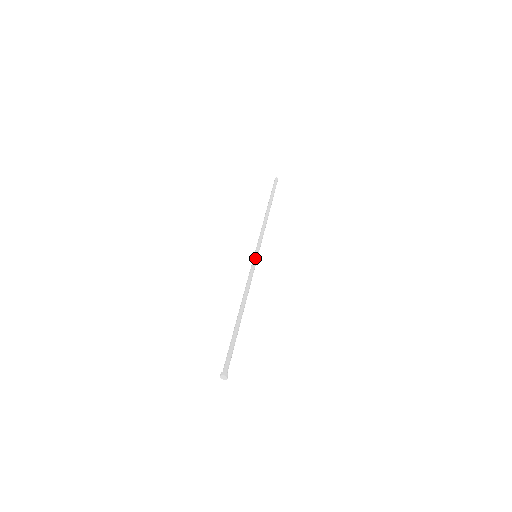
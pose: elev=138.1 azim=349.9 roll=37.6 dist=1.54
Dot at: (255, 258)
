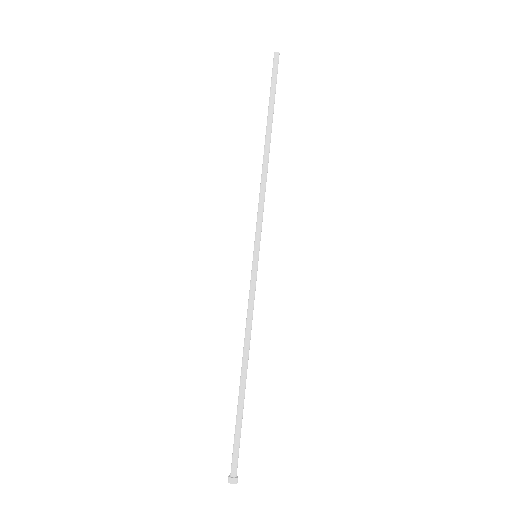
Dot at: (256, 264)
